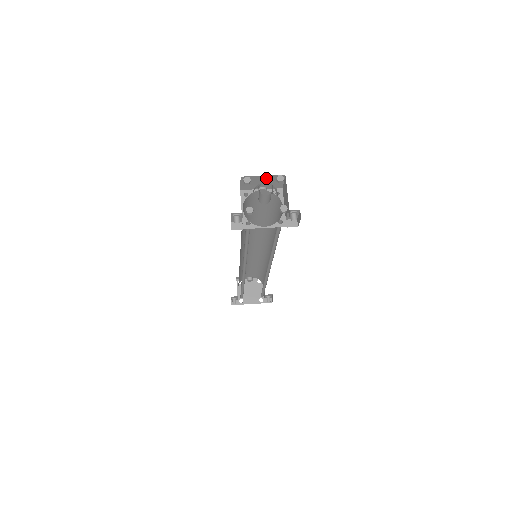
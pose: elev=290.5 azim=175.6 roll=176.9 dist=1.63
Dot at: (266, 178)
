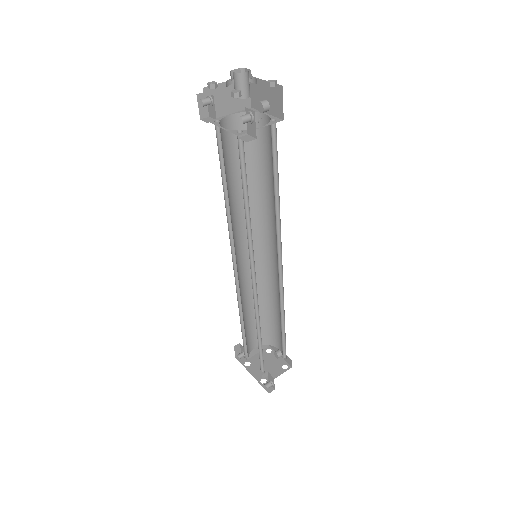
Dot at: (268, 88)
